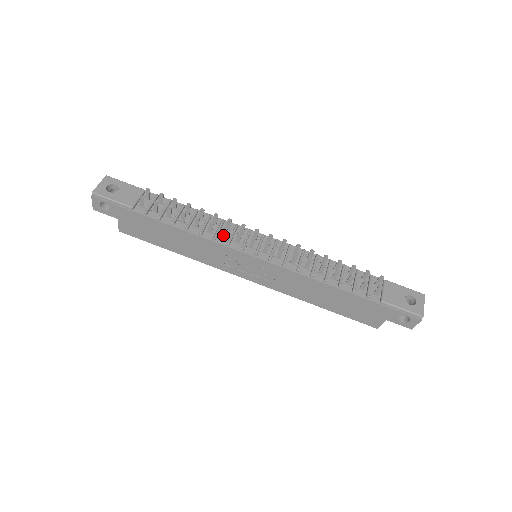
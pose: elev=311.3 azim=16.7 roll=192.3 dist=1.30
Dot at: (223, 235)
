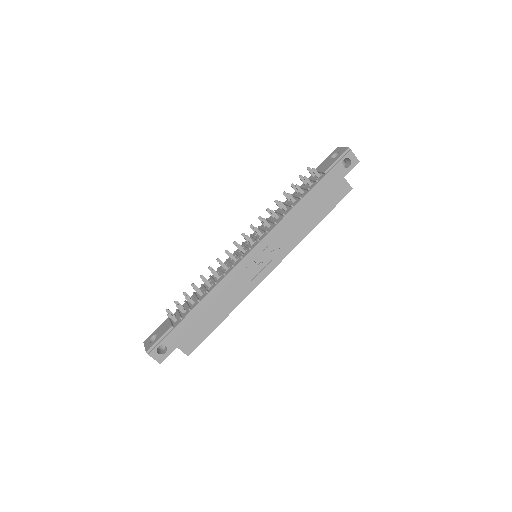
Dot at: (225, 268)
